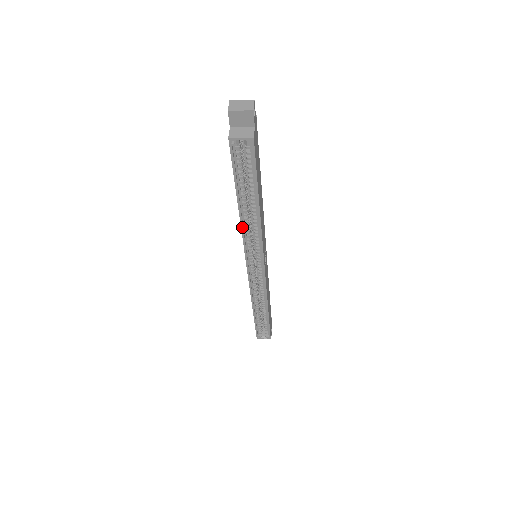
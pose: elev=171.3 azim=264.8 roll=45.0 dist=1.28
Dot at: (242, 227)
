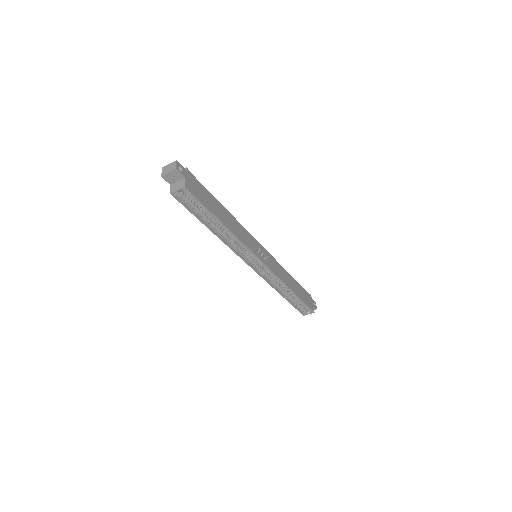
Dot at: (224, 242)
